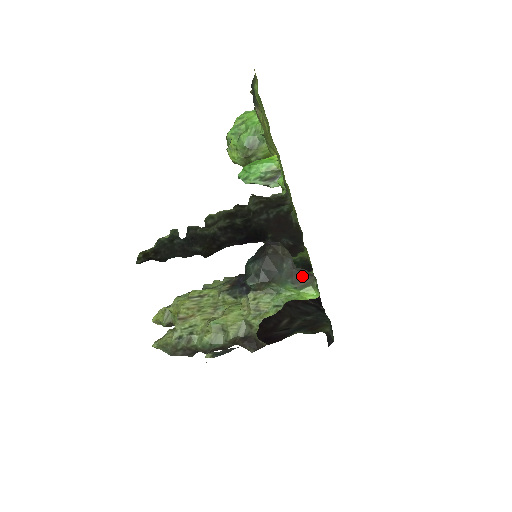
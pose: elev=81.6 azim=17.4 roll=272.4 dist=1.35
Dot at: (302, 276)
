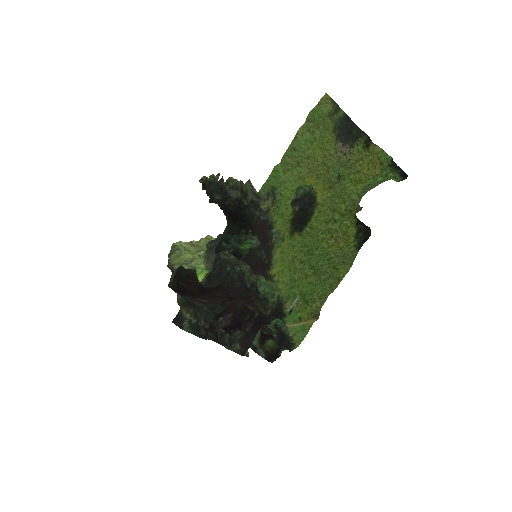
Dot at: (213, 260)
